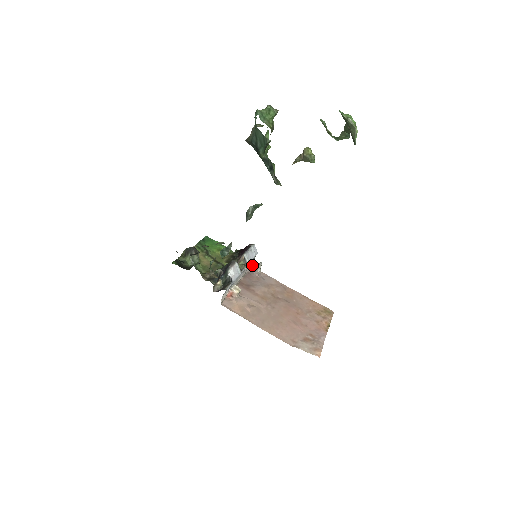
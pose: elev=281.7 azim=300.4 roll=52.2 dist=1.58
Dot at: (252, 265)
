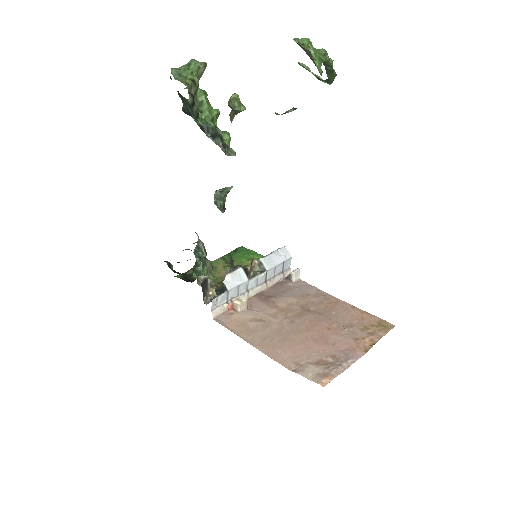
Dot at: (288, 273)
